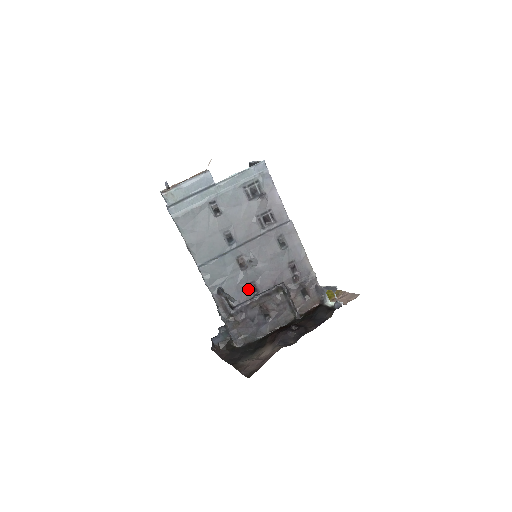
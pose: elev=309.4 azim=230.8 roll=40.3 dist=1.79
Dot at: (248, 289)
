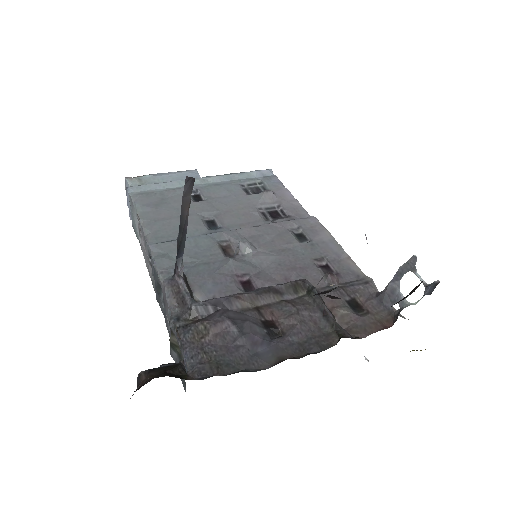
Dot at: (235, 283)
